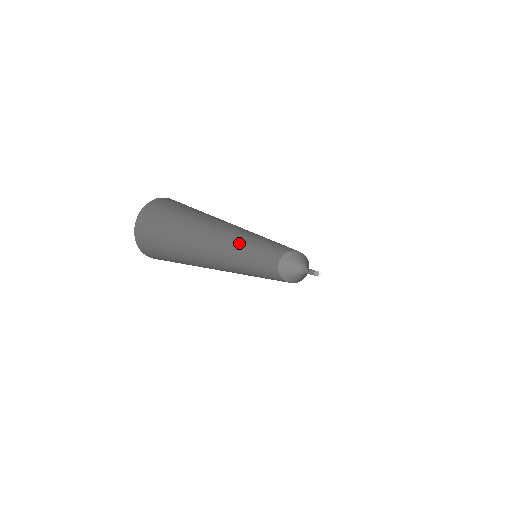
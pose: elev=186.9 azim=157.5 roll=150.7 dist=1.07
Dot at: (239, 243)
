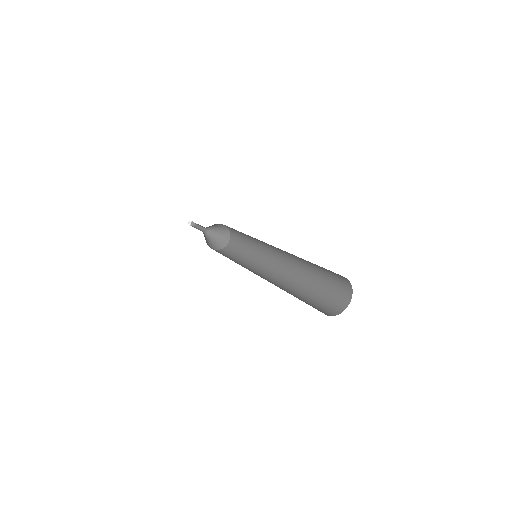
Dot at: occluded
